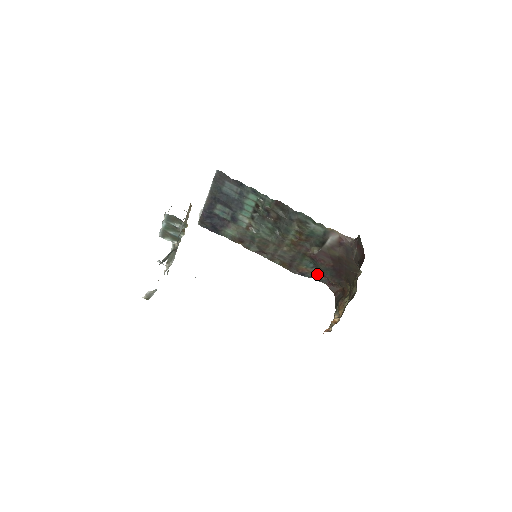
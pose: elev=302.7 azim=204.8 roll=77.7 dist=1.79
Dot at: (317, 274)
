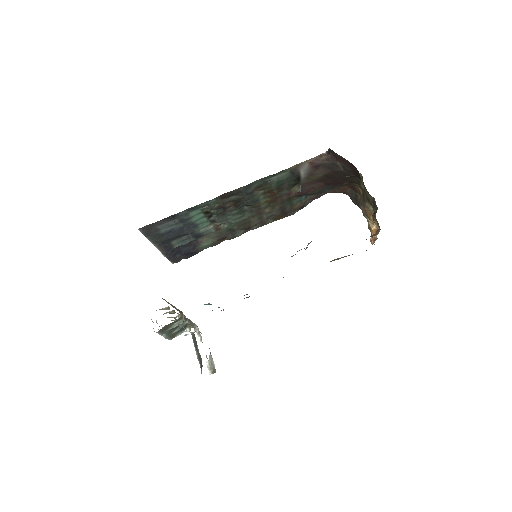
Dot at: (315, 196)
